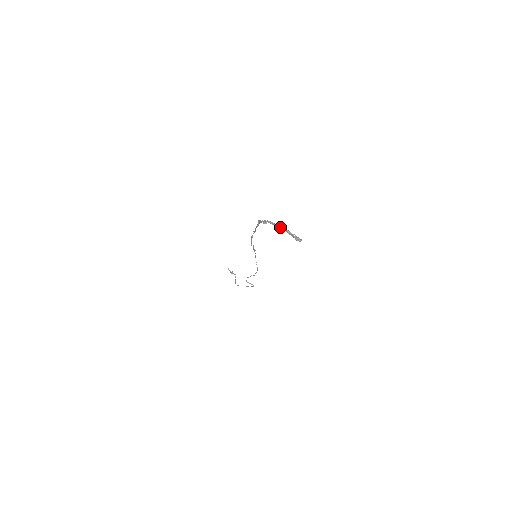
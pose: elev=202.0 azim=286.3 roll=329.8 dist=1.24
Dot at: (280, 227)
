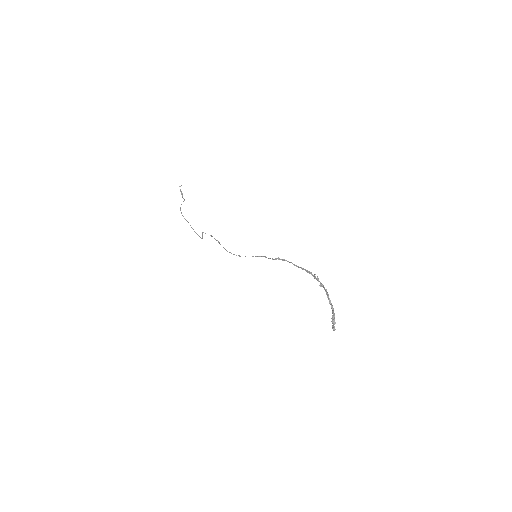
Dot at: (332, 307)
